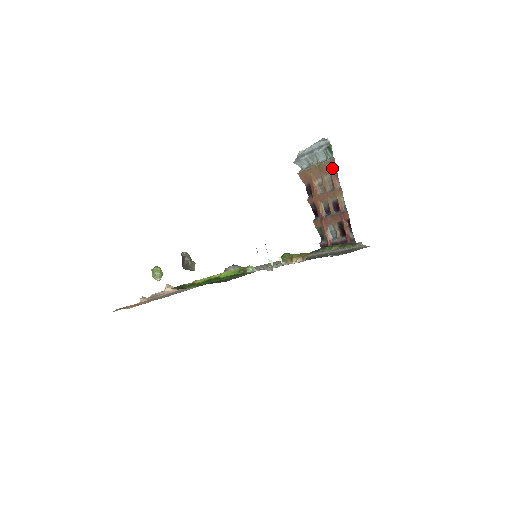
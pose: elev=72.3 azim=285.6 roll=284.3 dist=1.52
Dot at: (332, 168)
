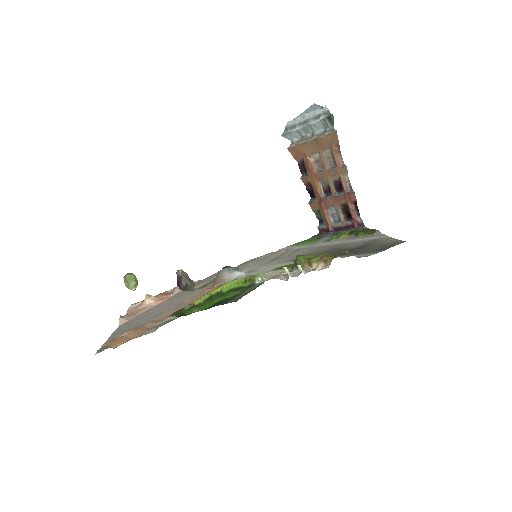
Dot at: (333, 142)
